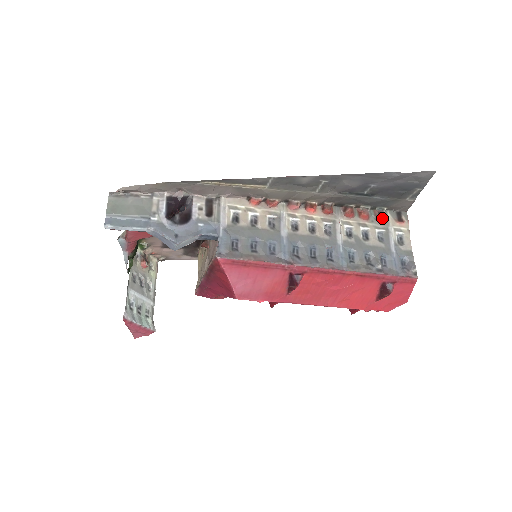
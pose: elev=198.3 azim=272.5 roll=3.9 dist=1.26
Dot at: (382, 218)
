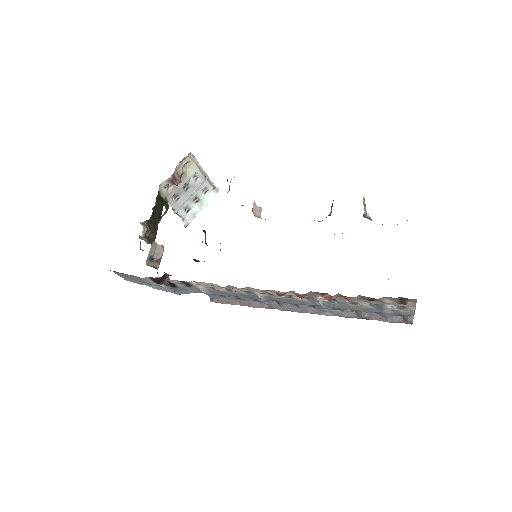
Dot at: (375, 301)
